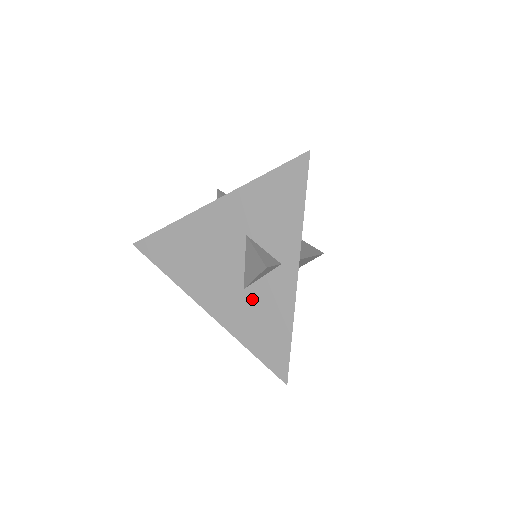
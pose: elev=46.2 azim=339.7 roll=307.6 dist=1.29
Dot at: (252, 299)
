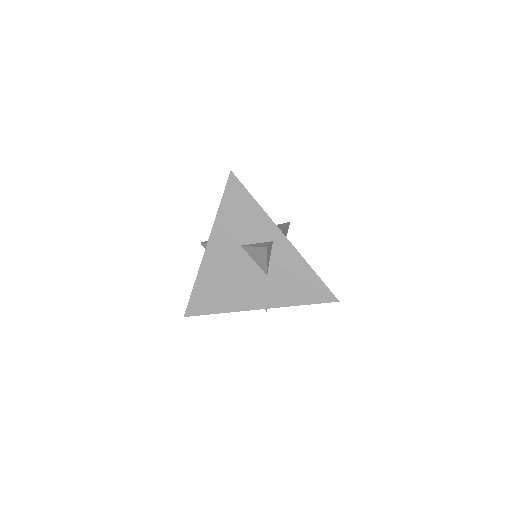
Dot at: (276, 276)
